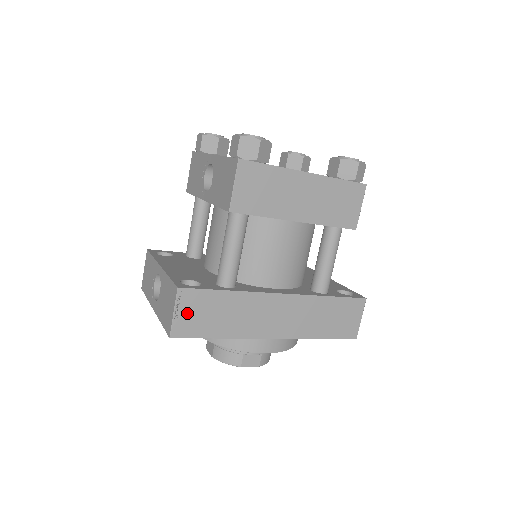
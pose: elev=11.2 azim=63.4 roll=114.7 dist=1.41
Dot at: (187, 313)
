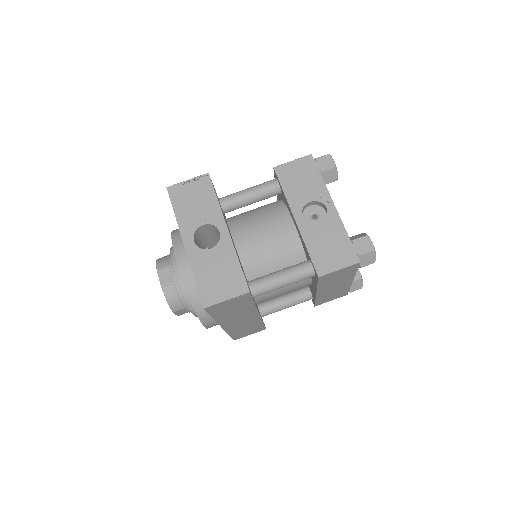
Dot at: (229, 303)
